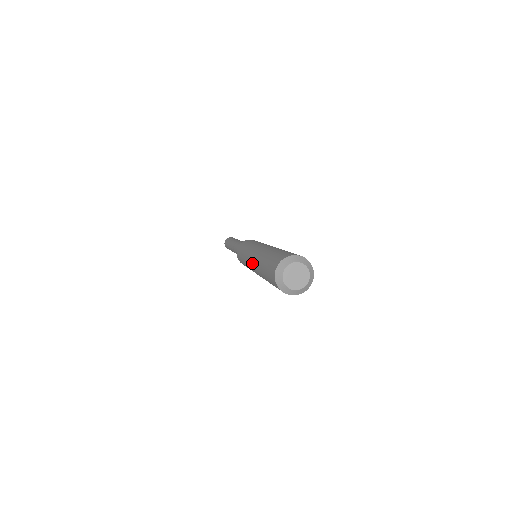
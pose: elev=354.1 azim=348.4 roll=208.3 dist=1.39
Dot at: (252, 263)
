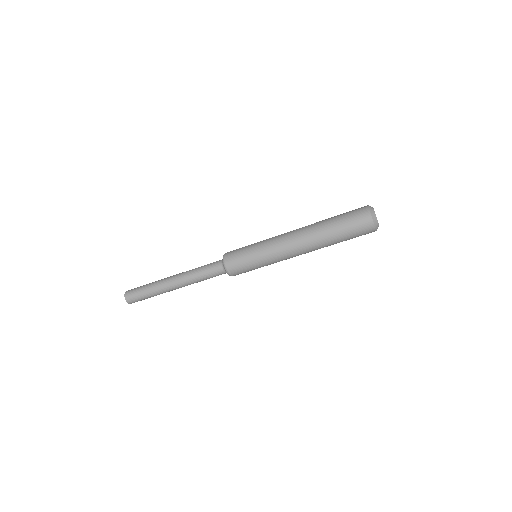
Dot at: (296, 230)
